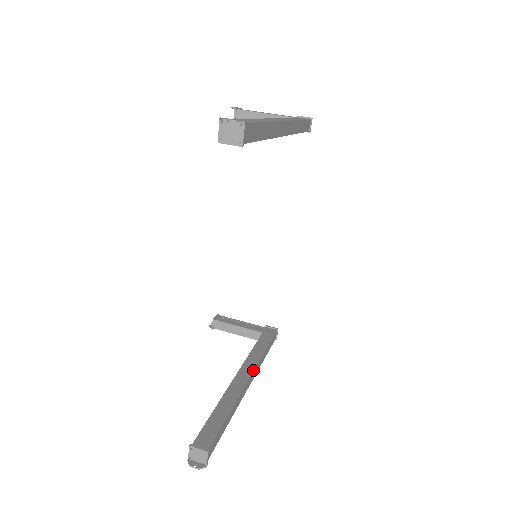
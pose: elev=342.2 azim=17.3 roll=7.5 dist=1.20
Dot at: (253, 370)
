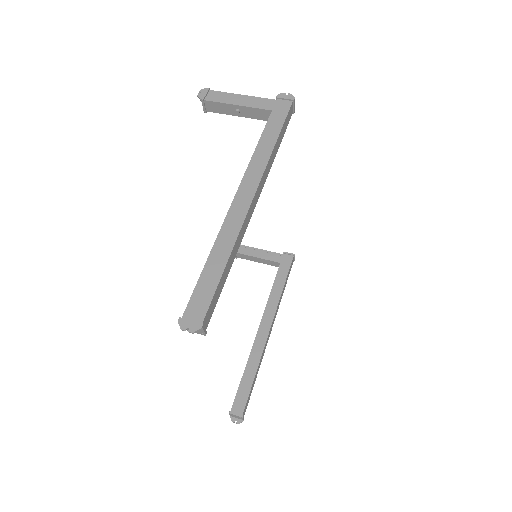
Dot at: (273, 318)
